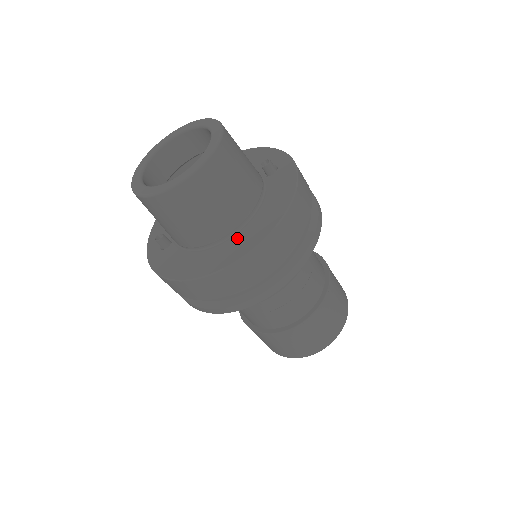
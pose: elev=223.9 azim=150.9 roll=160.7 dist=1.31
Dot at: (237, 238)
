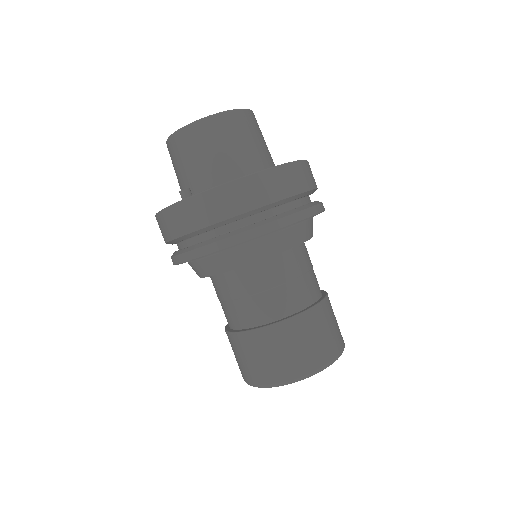
Dot at: occluded
